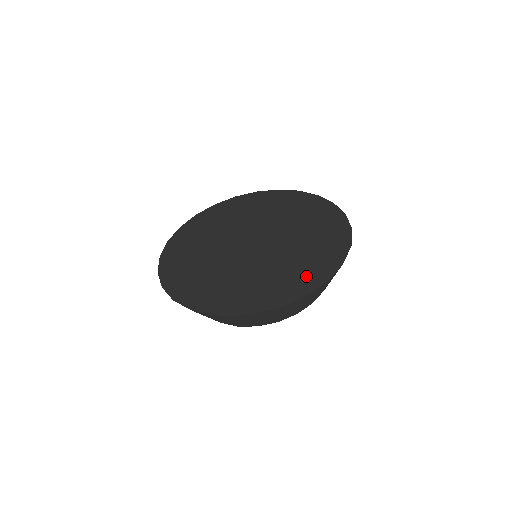
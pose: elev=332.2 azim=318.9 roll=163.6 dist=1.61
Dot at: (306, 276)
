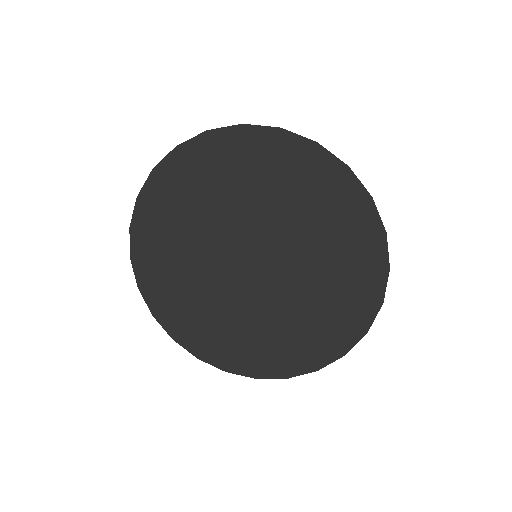
Dot at: (353, 303)
